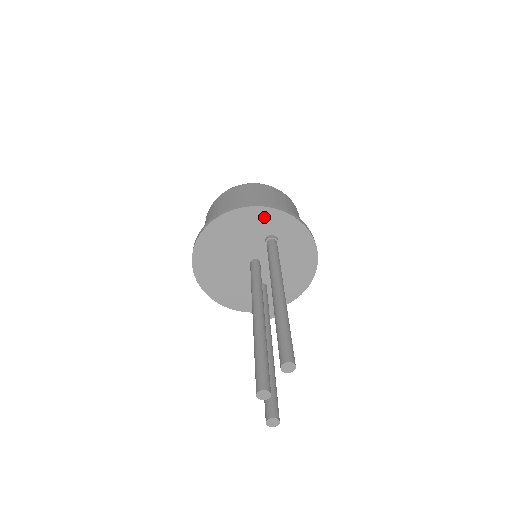
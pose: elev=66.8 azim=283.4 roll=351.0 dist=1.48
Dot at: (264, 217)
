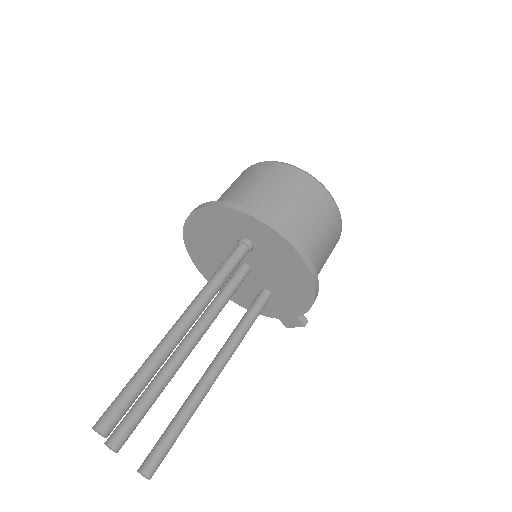
Dot at: (224, 218)
